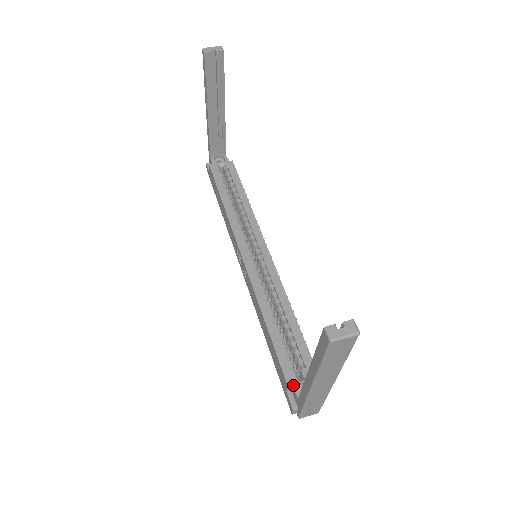
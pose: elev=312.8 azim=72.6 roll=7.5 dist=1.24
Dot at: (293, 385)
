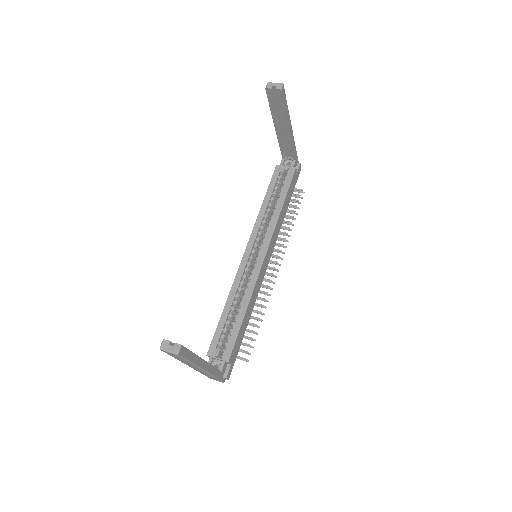
Dot at: (210, 357)
